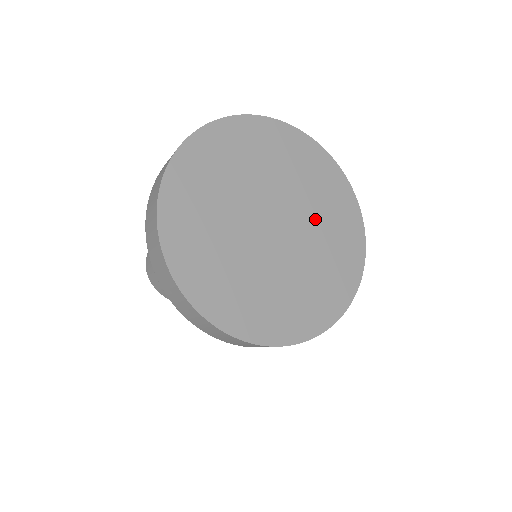
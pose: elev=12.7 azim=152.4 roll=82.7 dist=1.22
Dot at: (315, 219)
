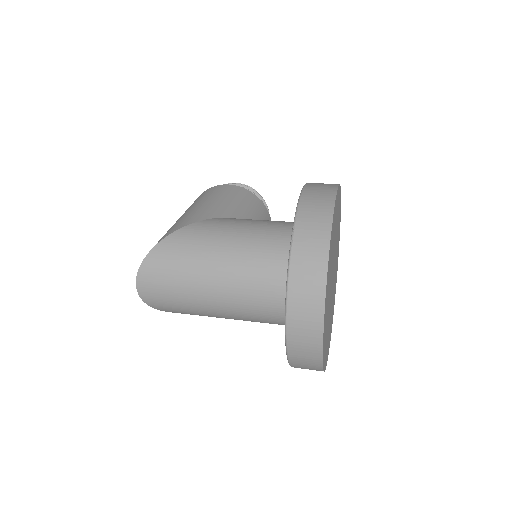
Dot at: occluded
